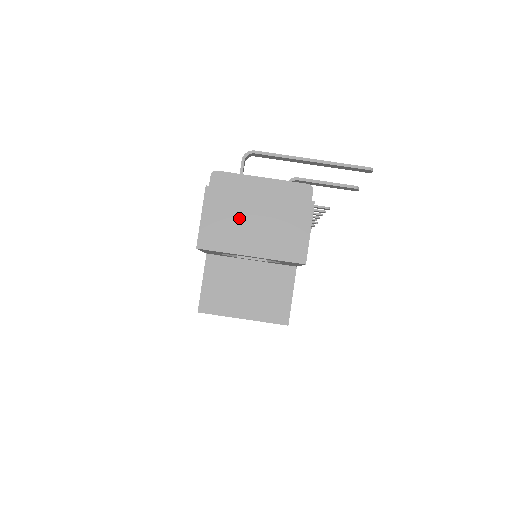
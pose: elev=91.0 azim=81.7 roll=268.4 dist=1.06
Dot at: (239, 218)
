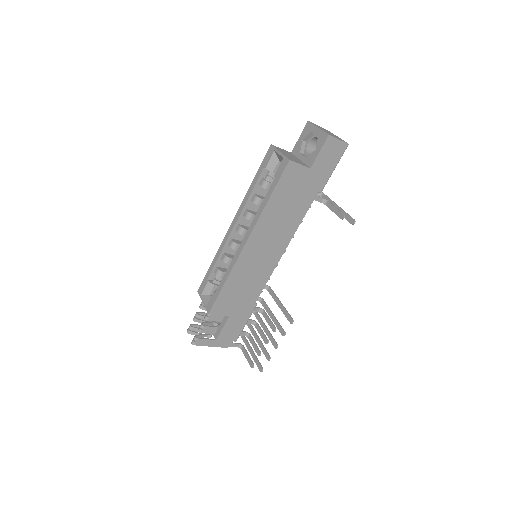
Dot at: (325, 130)
